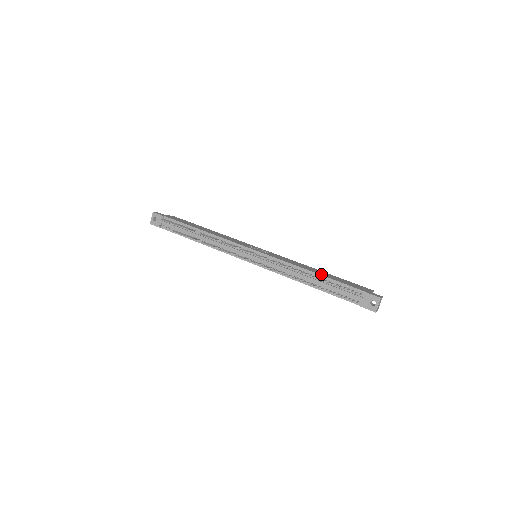
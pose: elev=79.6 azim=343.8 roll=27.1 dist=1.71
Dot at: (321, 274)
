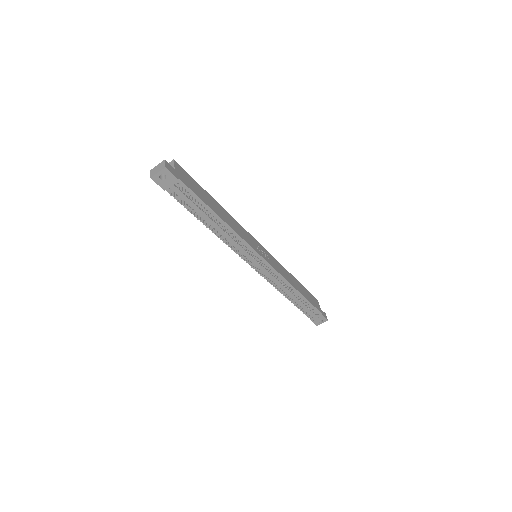
Dot at: (302, 293)
